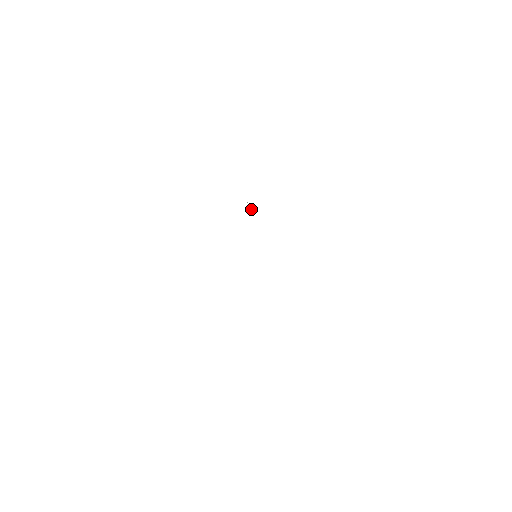
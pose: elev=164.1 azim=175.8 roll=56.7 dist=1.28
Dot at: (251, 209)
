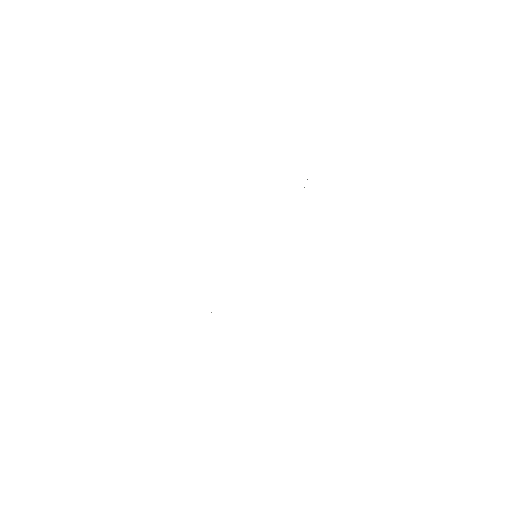
Dot at: (304, 187)
